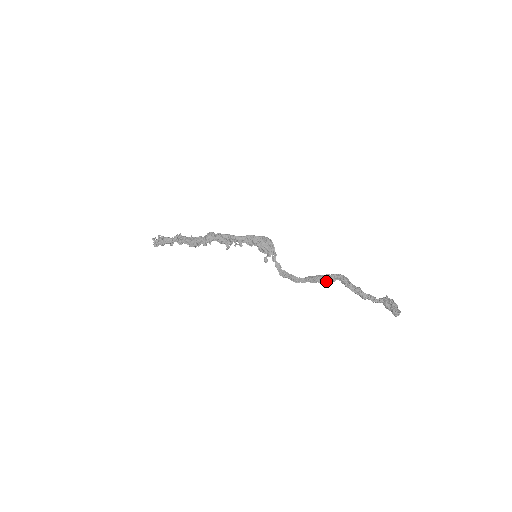
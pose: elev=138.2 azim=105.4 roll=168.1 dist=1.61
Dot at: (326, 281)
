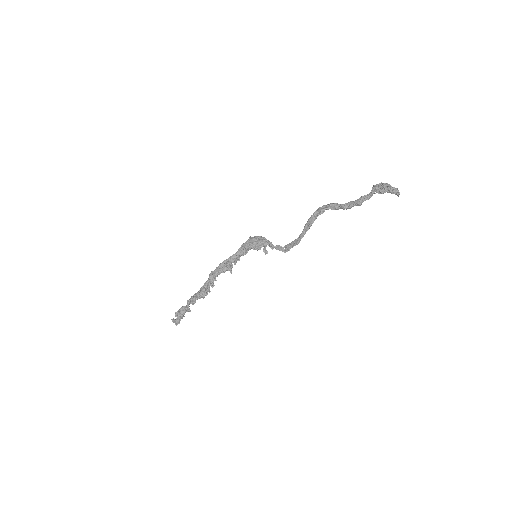
Dot at: occluded
